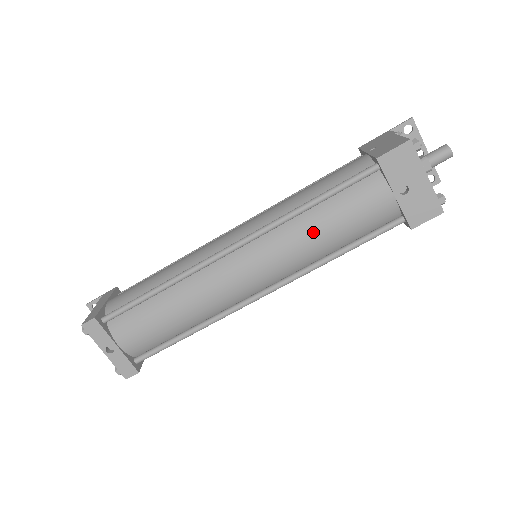
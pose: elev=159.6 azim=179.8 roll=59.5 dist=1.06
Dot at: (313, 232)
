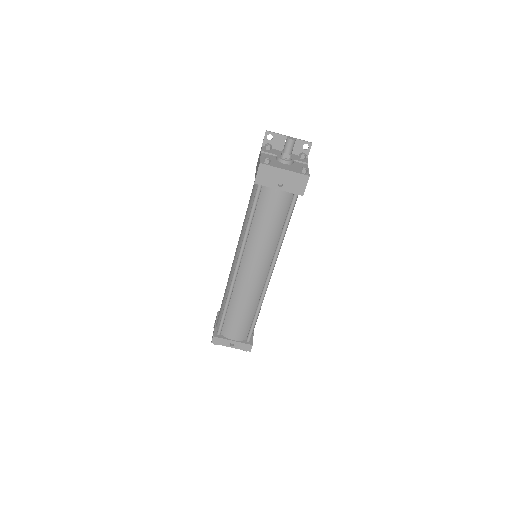
Dot at: (262, 233)
